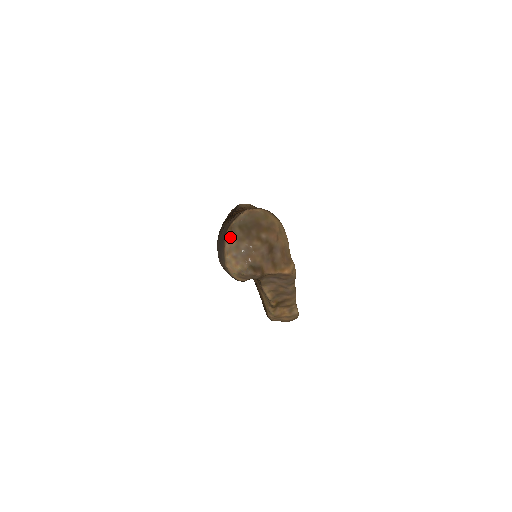
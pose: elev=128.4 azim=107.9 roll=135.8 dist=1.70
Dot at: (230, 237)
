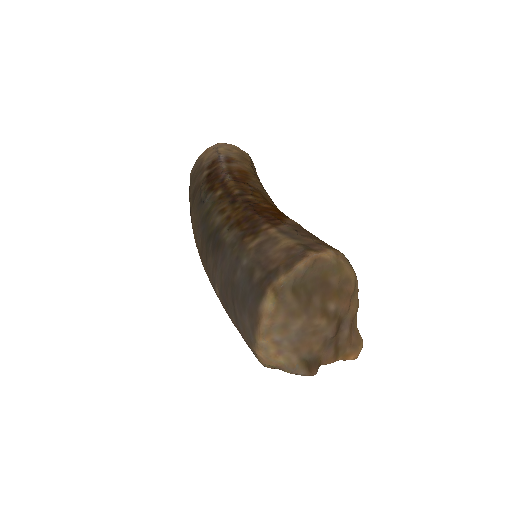
Dot at: (274, 308)
